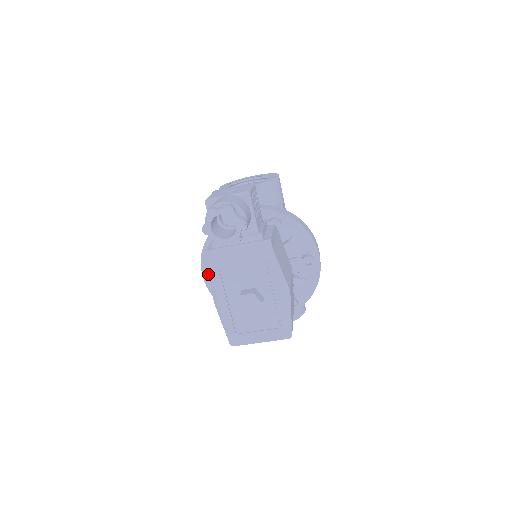
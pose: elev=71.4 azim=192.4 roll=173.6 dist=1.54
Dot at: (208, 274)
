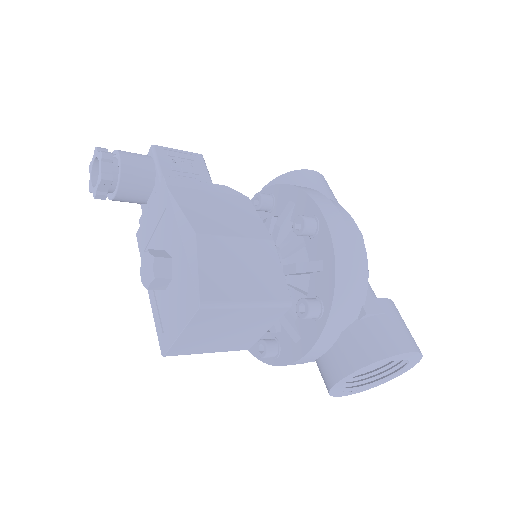
Dot at: occluded
